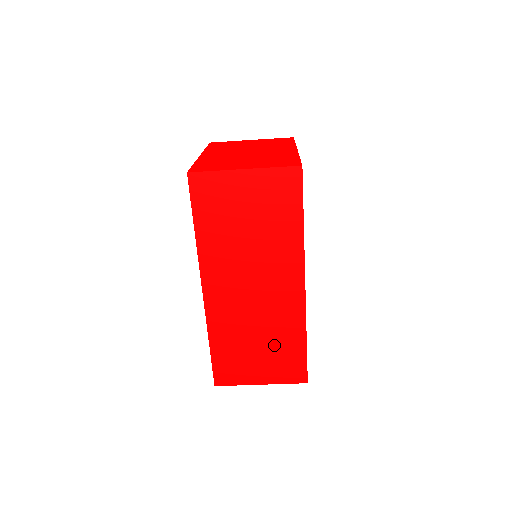
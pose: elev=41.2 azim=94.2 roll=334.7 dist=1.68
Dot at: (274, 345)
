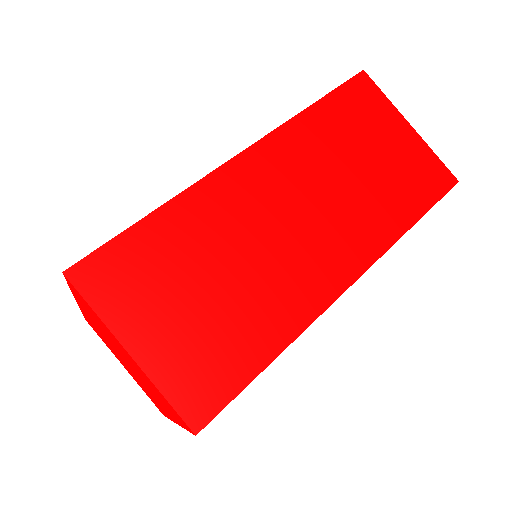
Dot at: (229, 314)
